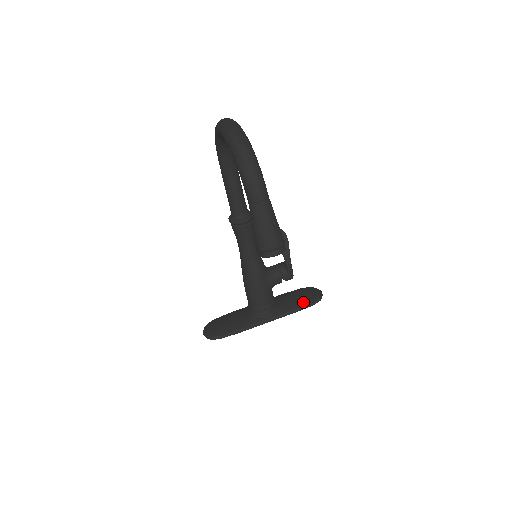
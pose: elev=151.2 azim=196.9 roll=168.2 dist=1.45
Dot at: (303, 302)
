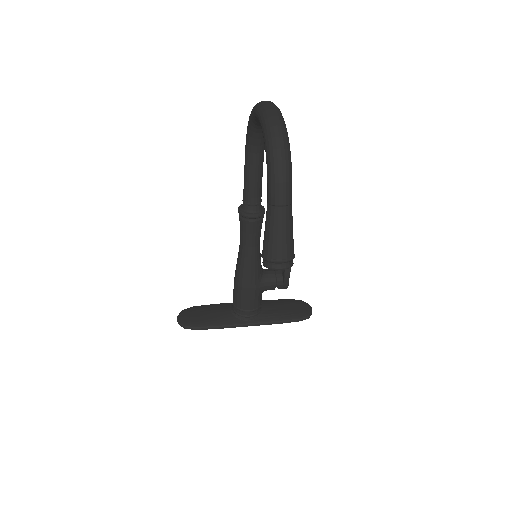
Dot at: (290, 315)
